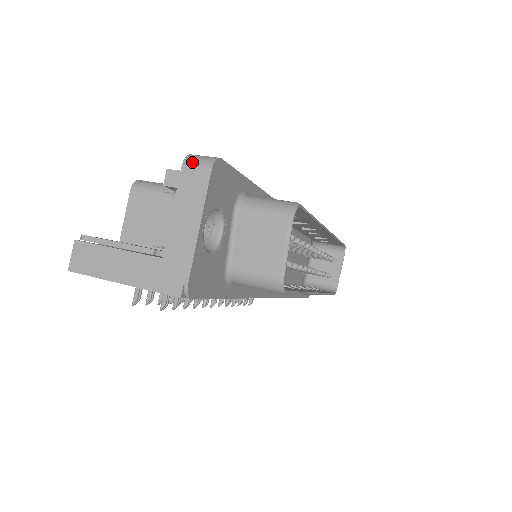
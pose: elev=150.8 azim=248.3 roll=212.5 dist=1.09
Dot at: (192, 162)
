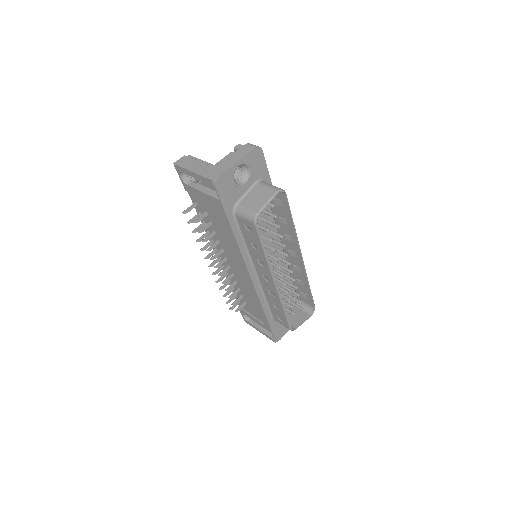
Dot at: (250, 144)
